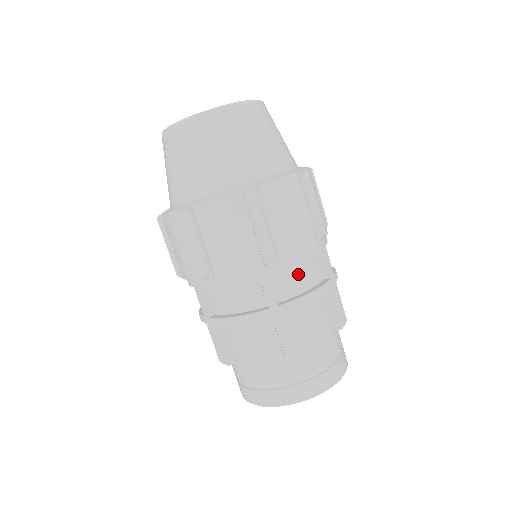
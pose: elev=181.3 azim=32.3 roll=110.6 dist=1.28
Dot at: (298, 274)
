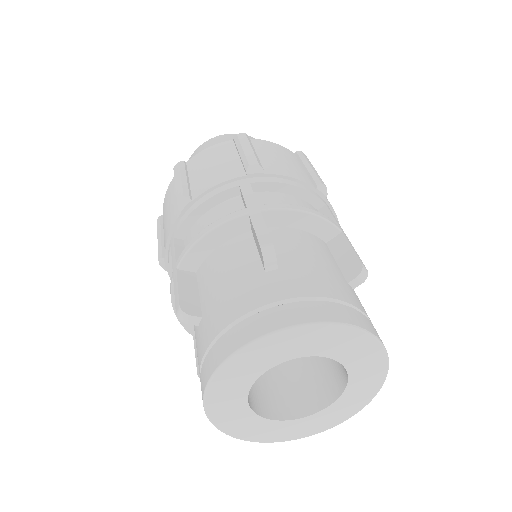
Dot at: (290, 202)
